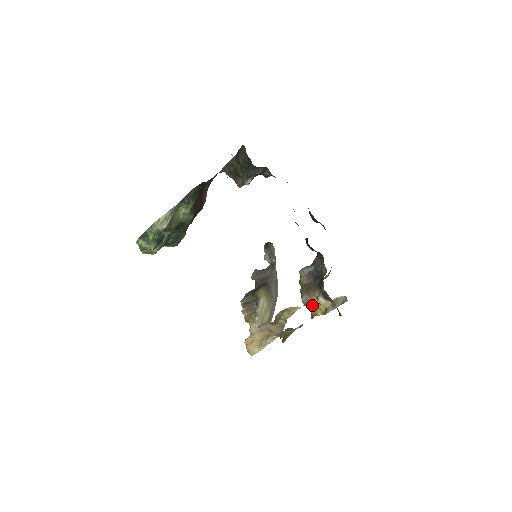
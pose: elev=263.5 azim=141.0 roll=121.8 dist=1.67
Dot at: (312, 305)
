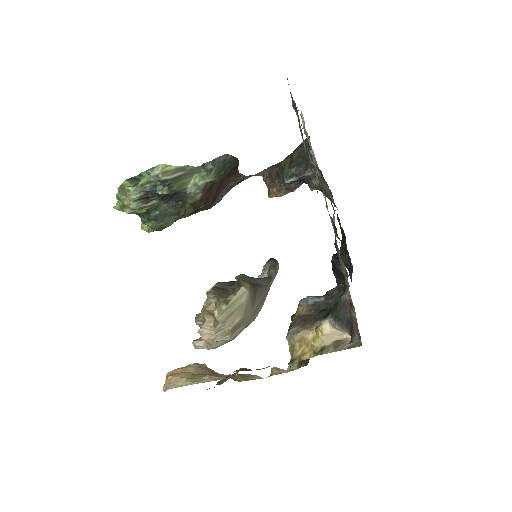
Dot at: (300, 343)
